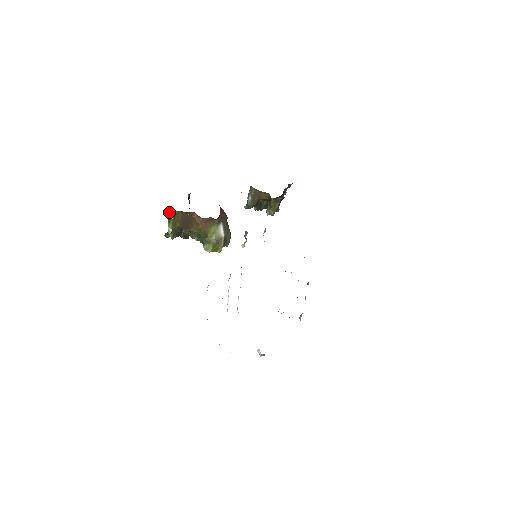
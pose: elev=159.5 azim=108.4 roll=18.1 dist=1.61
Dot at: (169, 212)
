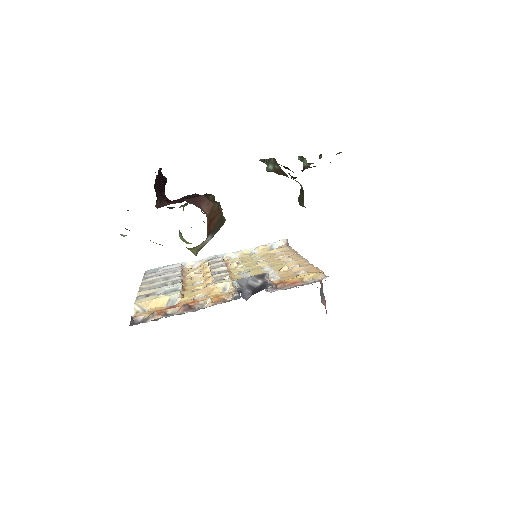
Dot at: occluded
